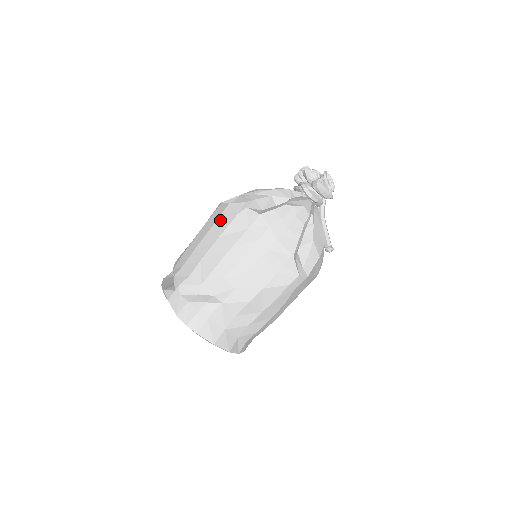
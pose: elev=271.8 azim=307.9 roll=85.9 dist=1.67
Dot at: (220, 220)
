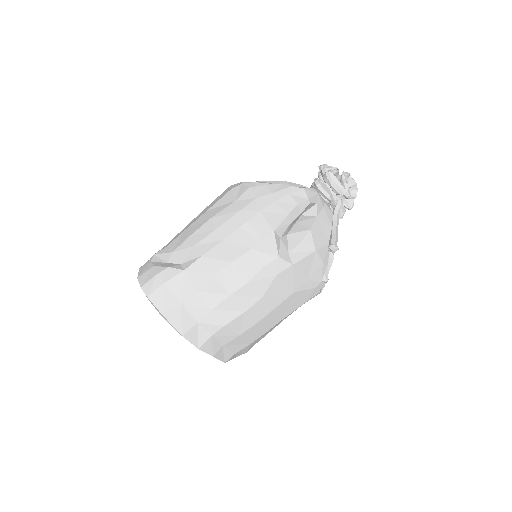
Dot at: (216, 199)
